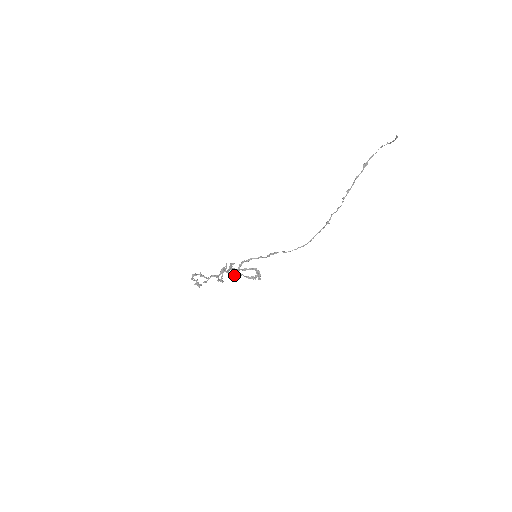
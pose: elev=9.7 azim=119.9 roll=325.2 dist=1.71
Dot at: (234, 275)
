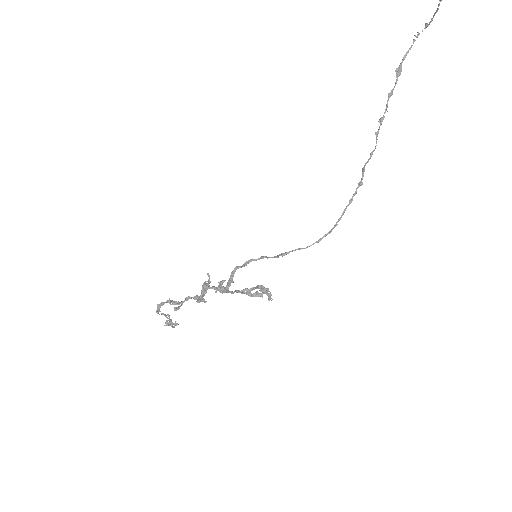
Dot at: (223, 289)
